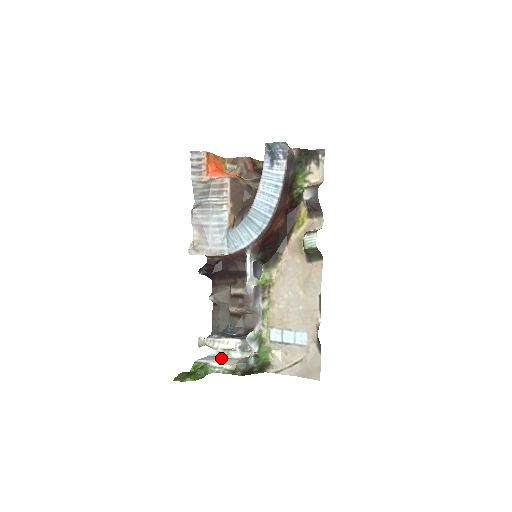
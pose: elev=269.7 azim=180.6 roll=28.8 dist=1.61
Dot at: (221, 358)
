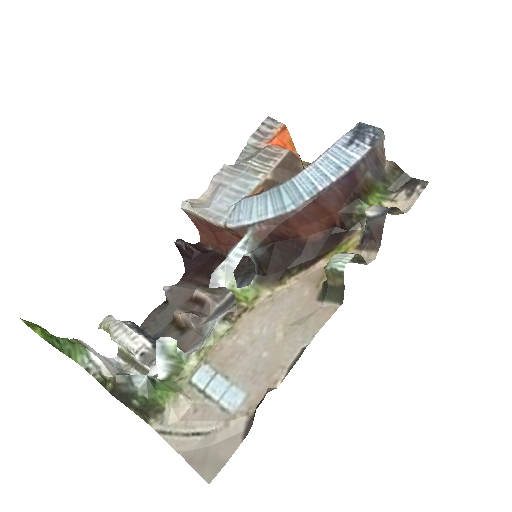
Dot at: occluded
